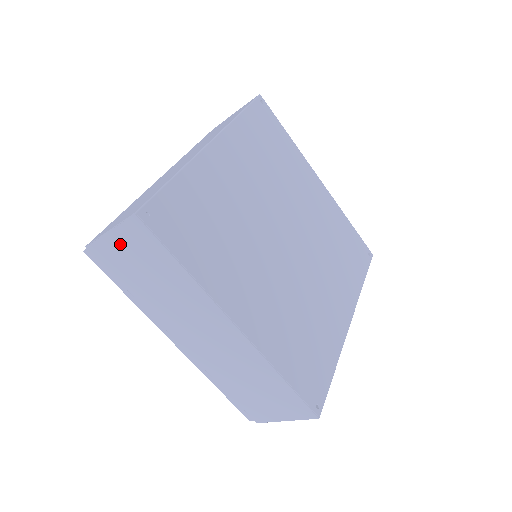
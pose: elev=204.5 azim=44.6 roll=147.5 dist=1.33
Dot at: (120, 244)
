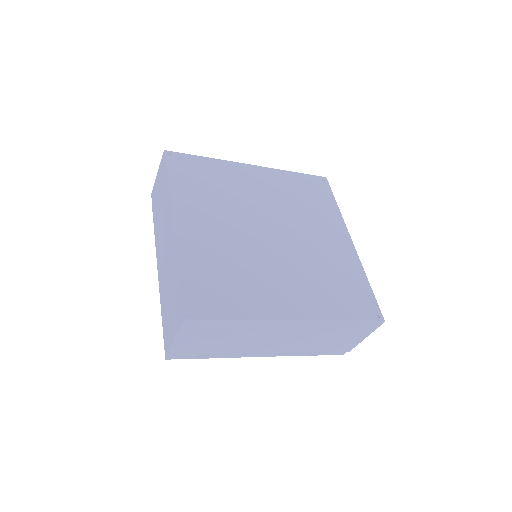
Dot at: (158, 180)
